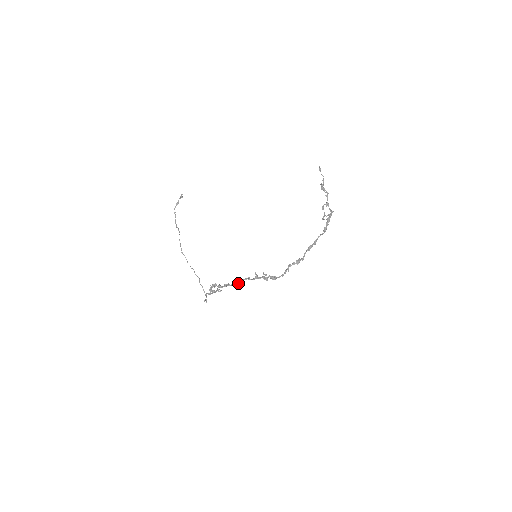
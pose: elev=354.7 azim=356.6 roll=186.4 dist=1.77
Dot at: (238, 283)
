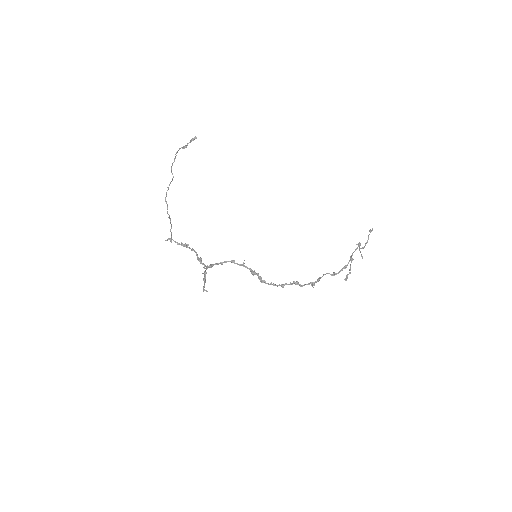
Dot at: (222, 264)
